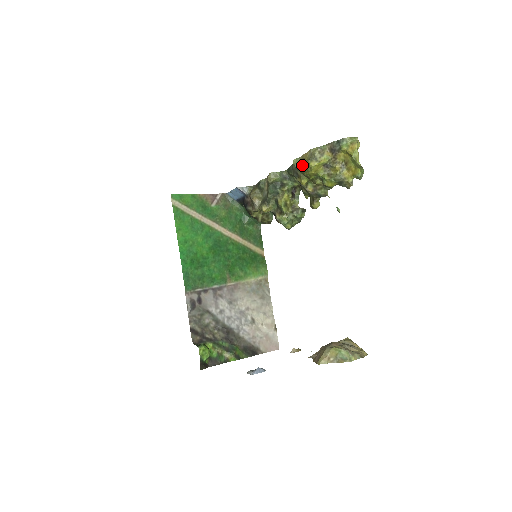
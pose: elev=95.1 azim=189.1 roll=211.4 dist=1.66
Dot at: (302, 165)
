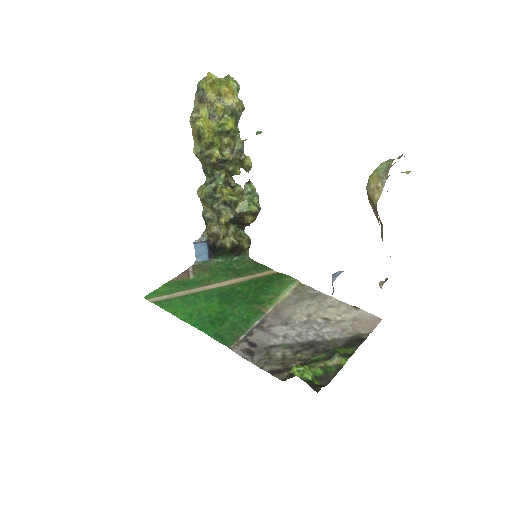
Dot at: (200, 143)
